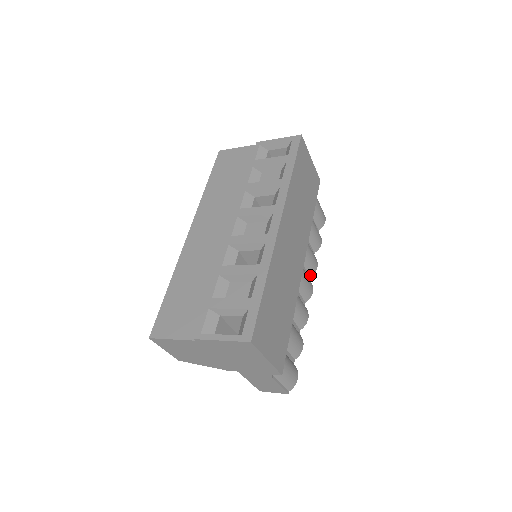
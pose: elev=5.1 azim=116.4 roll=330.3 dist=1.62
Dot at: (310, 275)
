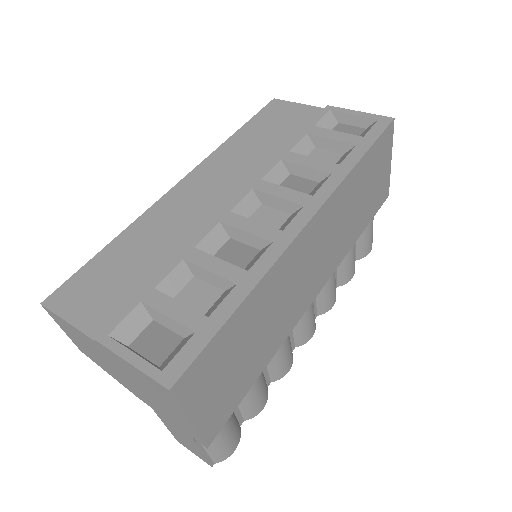
Dot at: (318, 313)
